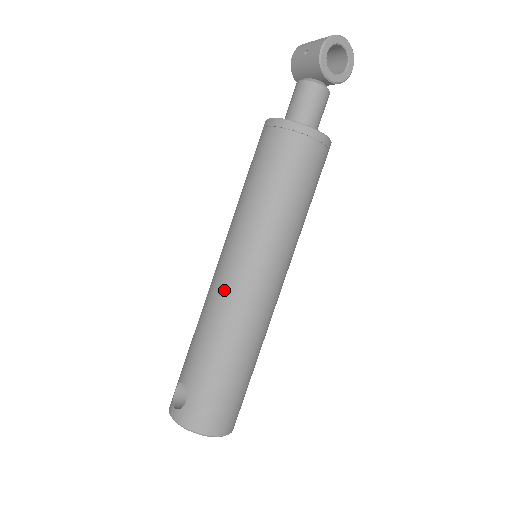
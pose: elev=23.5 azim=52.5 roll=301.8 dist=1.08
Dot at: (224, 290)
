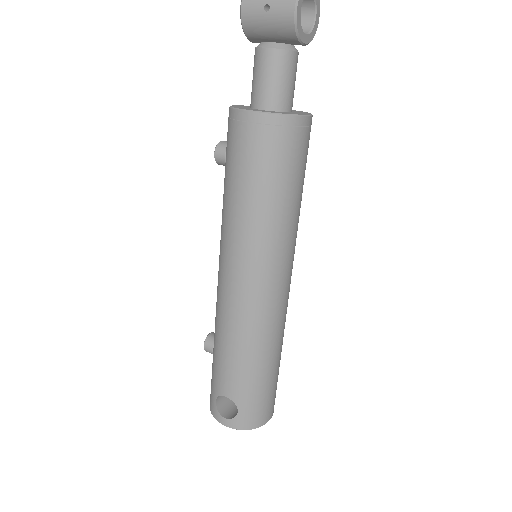
Dot at: (248, 310)
